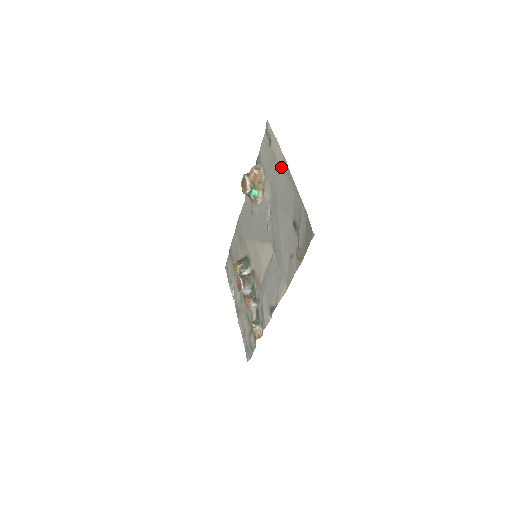
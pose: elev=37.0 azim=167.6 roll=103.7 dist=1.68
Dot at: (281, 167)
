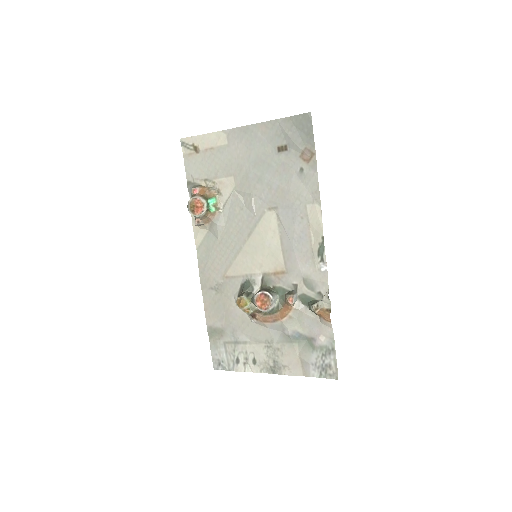
Dot at: (227, 141)
